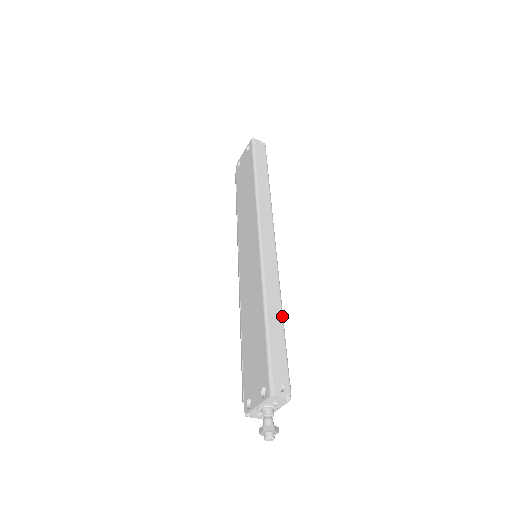
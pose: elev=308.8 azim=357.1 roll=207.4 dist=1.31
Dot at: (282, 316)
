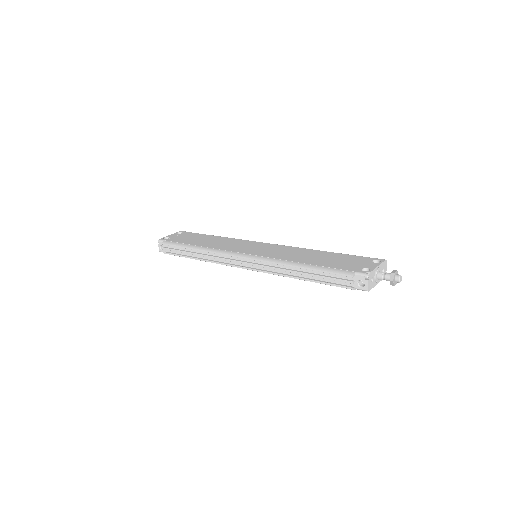
Dot at: occluded
